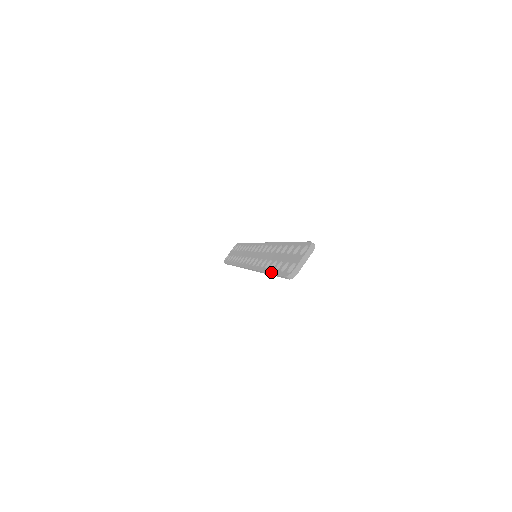
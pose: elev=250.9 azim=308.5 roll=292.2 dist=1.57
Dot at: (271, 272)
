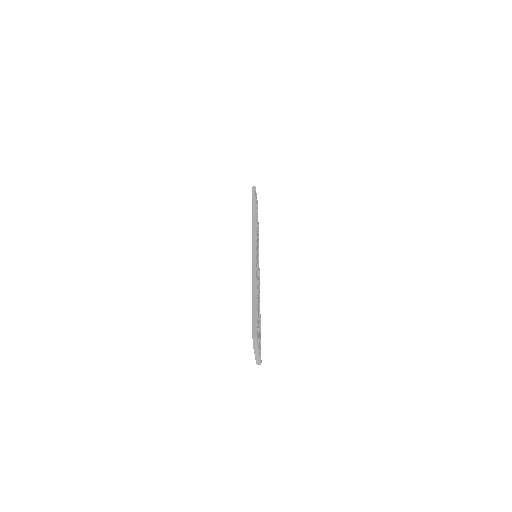
Dot at: occluded
